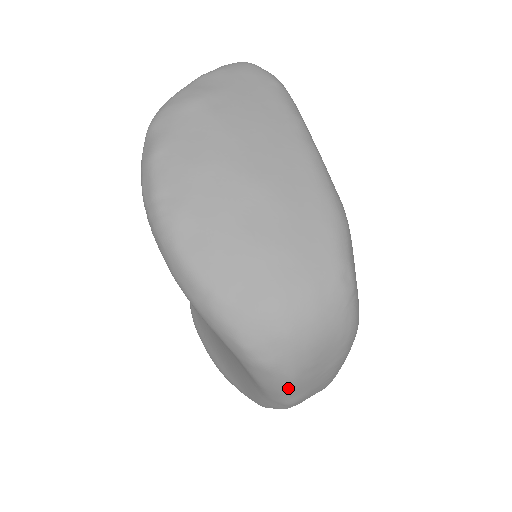
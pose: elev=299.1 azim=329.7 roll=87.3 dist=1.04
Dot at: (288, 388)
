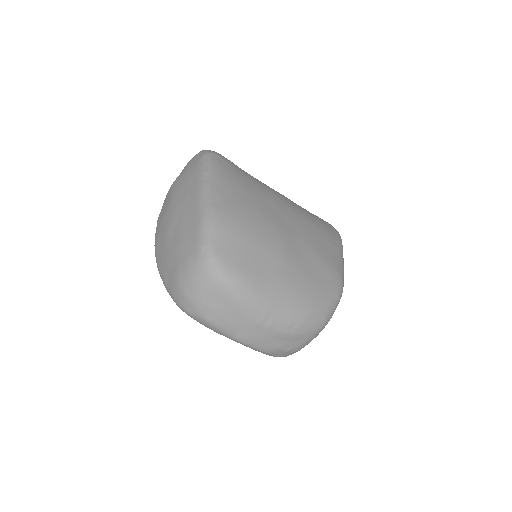
Dot at: (214, 327)
